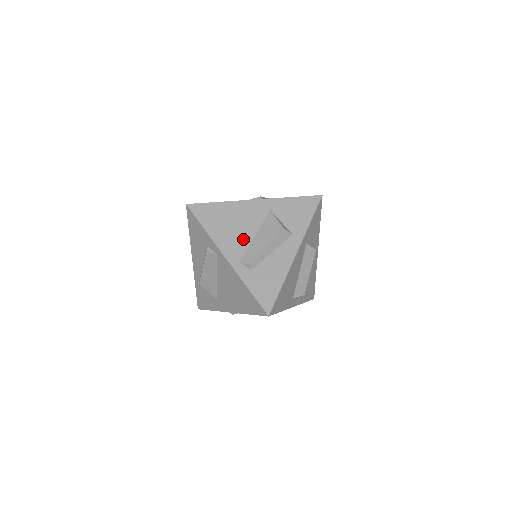
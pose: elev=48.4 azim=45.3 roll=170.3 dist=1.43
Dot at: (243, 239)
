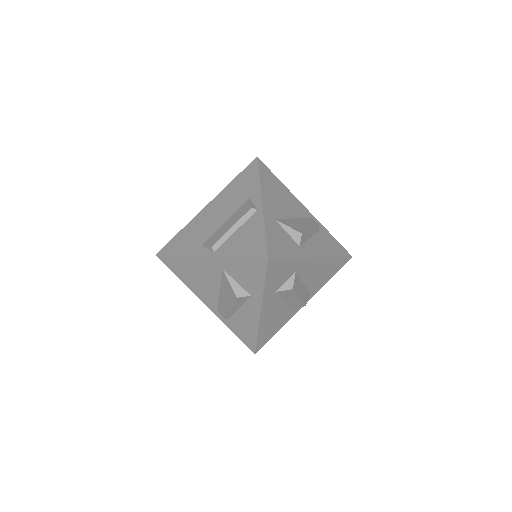
Dot at: (211, 293)
